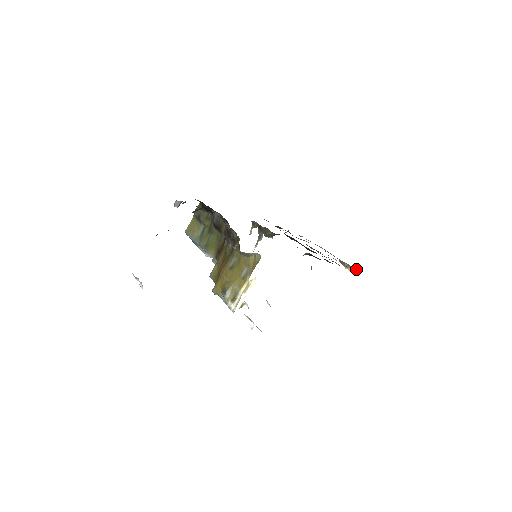
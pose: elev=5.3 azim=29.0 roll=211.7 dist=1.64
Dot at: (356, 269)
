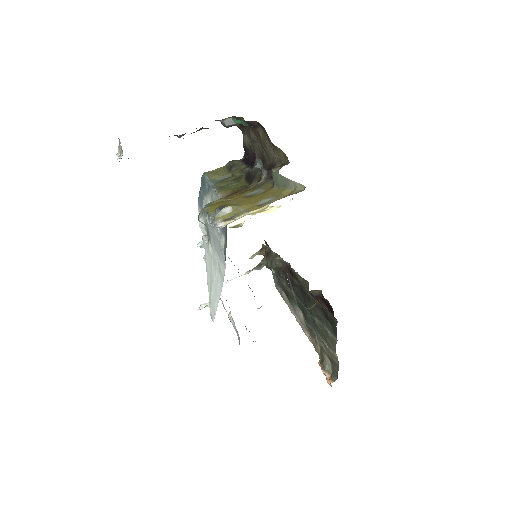
Dot at: (337, 377)
